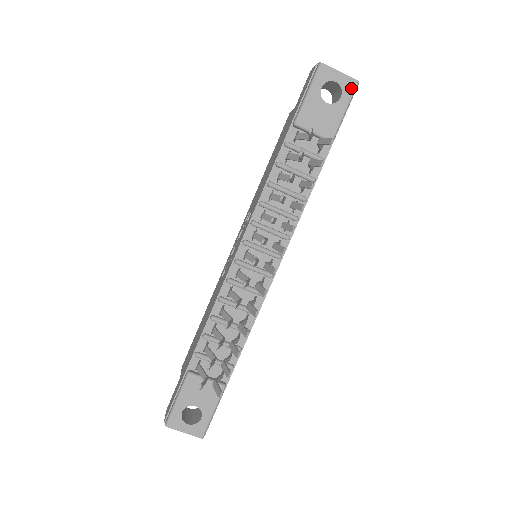
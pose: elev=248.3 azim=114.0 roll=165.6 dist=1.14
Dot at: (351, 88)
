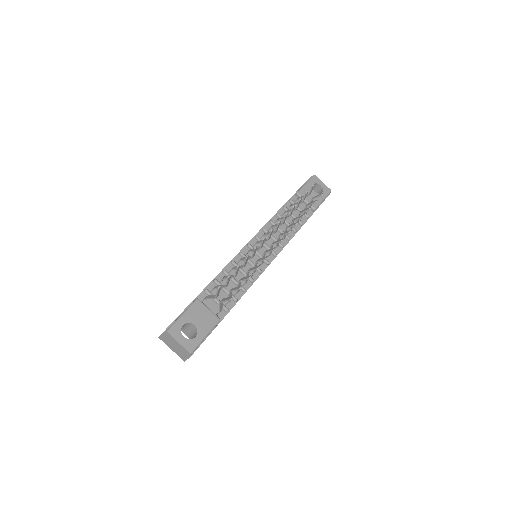
Dot at: (327, 191)
